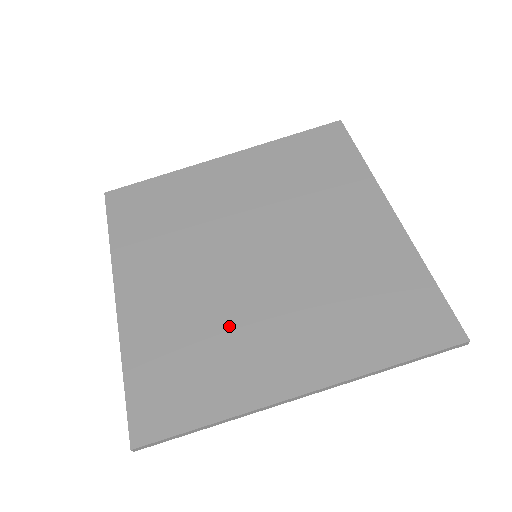
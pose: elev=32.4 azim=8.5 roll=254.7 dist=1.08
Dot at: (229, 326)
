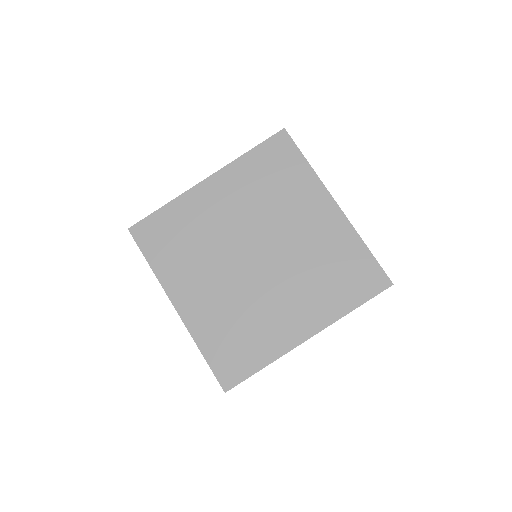
Dot at: (255, 309)
